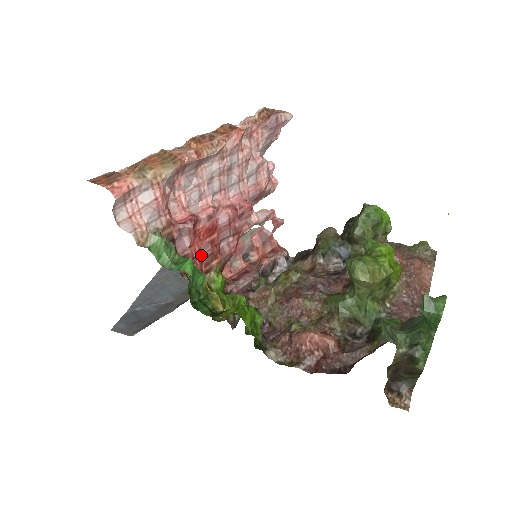
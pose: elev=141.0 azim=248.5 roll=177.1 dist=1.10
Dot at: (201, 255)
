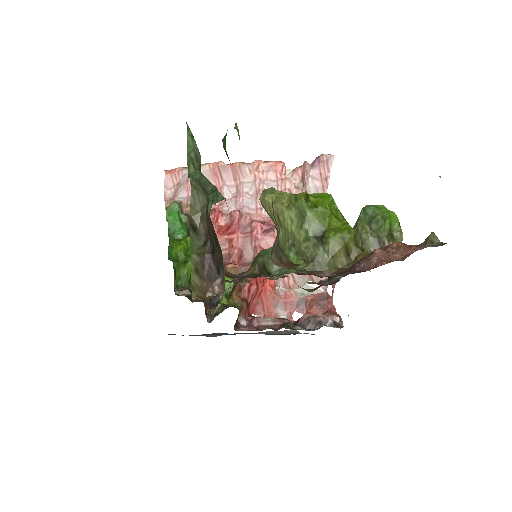
Dot at: occluded
